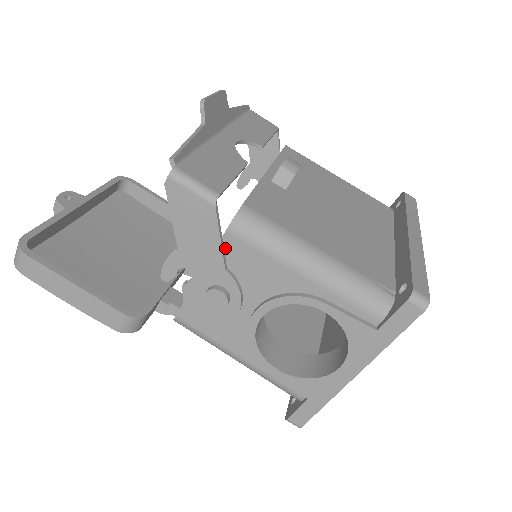
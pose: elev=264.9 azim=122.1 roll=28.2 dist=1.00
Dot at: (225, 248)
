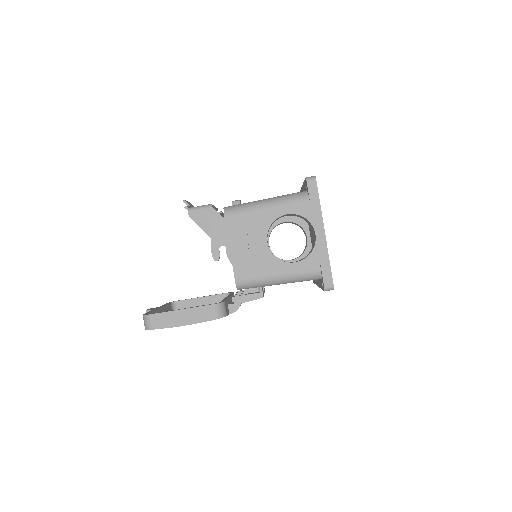
Dot at: (230, 225)
